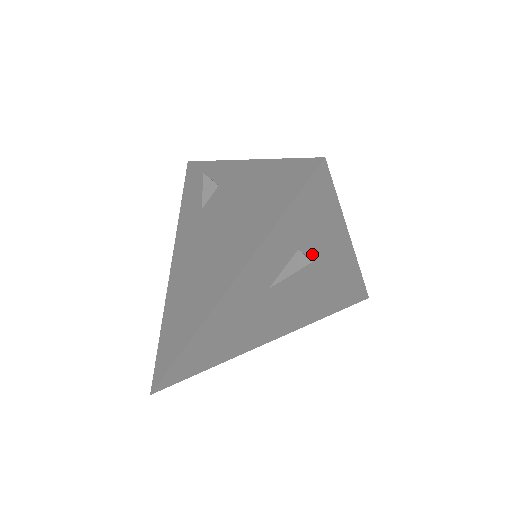
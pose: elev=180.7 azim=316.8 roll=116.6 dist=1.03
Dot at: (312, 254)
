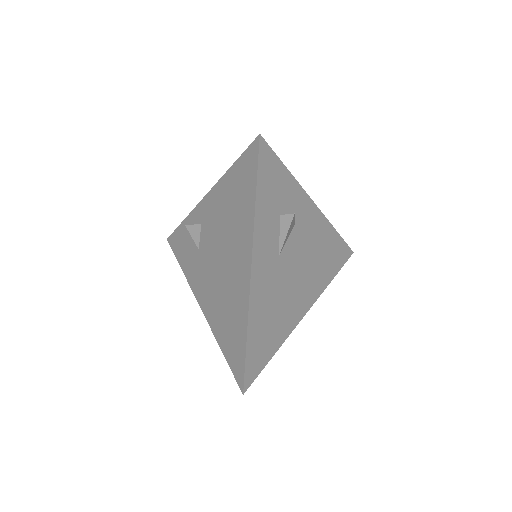
Dot at: occluded
